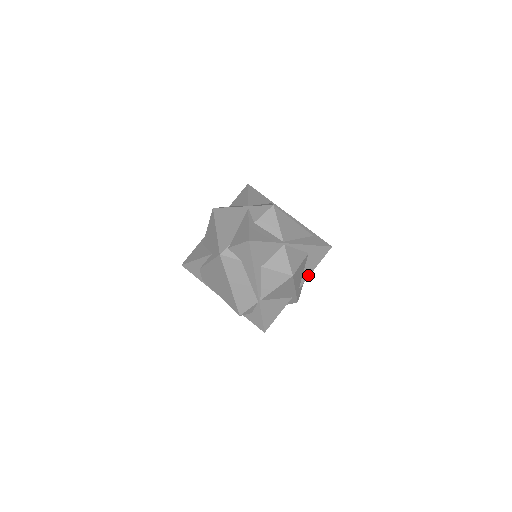
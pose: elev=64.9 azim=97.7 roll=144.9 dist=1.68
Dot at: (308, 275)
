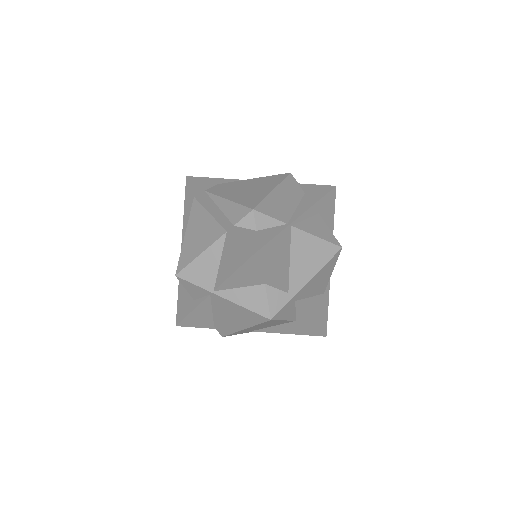
Dot at: (306, 310)
